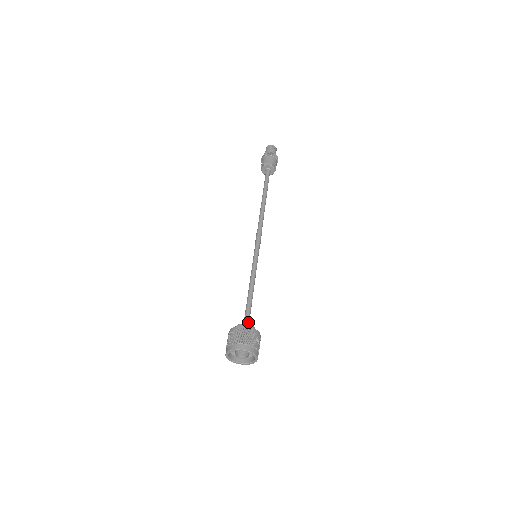
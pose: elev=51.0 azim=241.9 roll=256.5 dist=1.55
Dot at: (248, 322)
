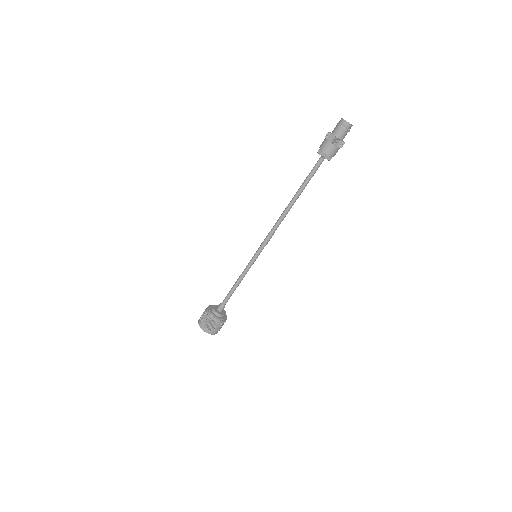
Dot at: occluded
